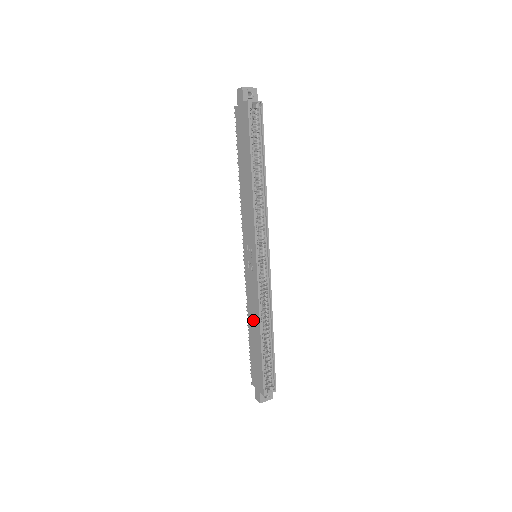
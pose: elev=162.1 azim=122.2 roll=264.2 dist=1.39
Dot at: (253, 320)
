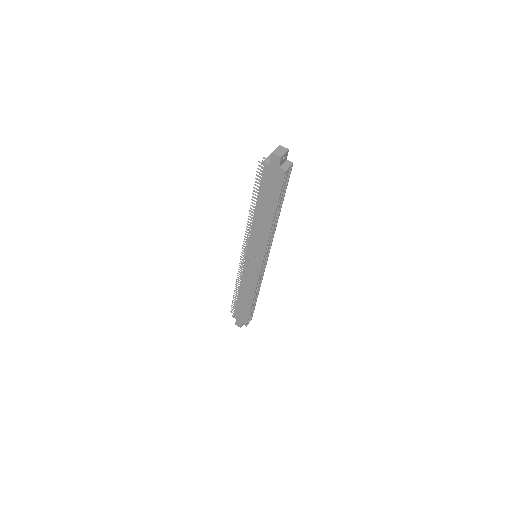
Dot at: (246, 291)
